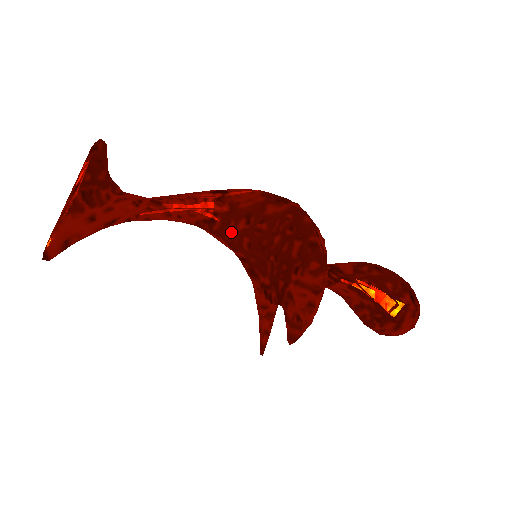
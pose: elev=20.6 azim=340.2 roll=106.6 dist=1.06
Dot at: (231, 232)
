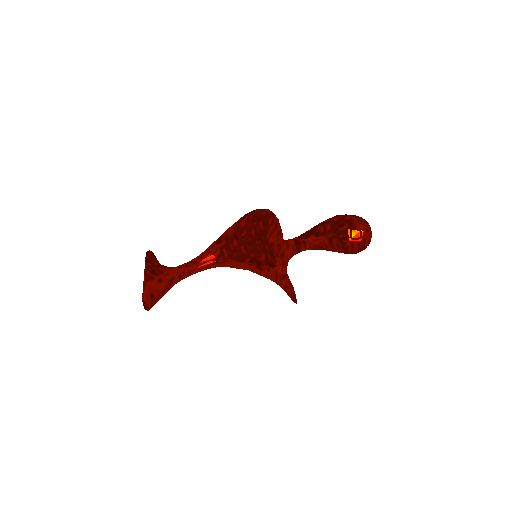
Dot at: (234, 251)
